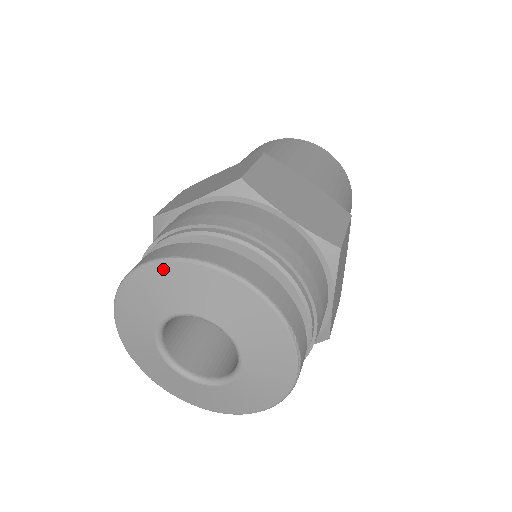
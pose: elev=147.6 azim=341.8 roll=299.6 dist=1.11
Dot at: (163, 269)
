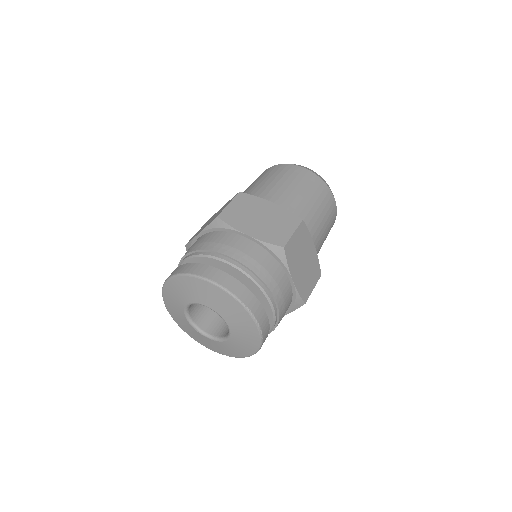
Dot at: (175, 281)
